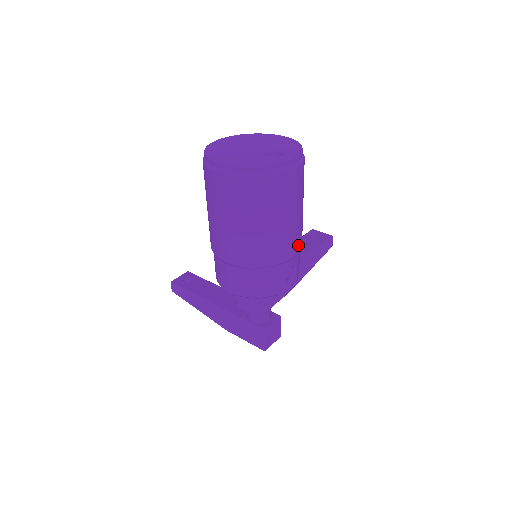
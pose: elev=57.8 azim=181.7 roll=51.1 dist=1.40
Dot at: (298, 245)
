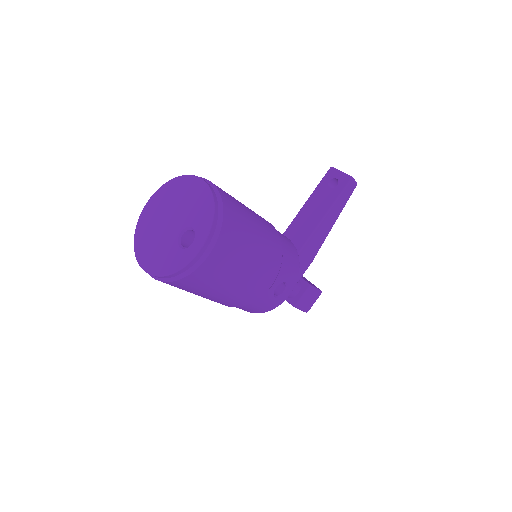
Dot at: (271, 275)
